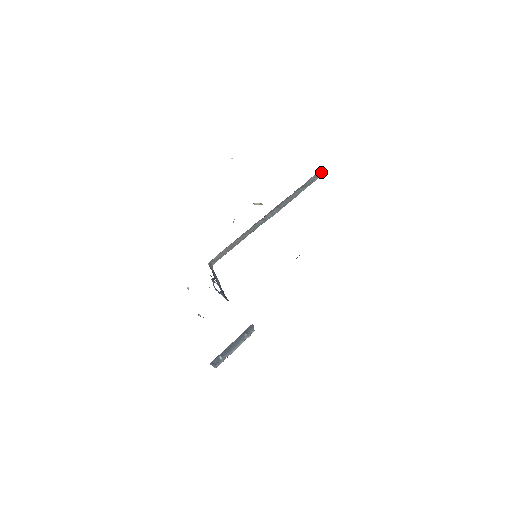
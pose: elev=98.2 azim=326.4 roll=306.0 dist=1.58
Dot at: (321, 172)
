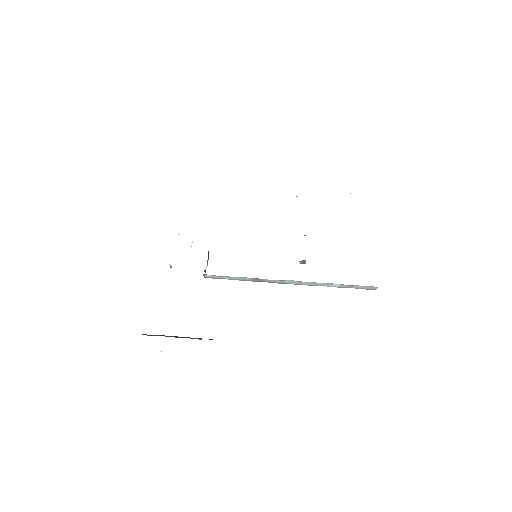
Dot at: occluded
